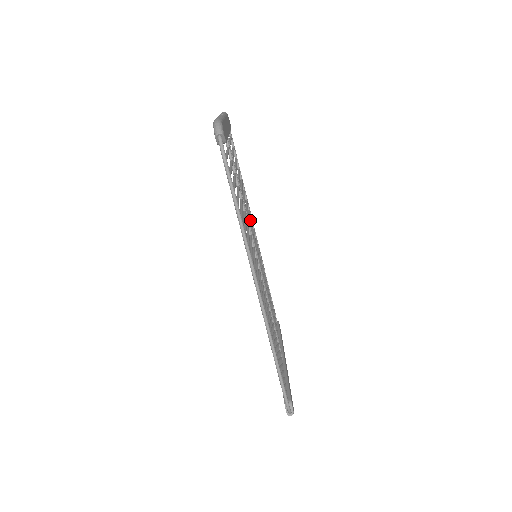
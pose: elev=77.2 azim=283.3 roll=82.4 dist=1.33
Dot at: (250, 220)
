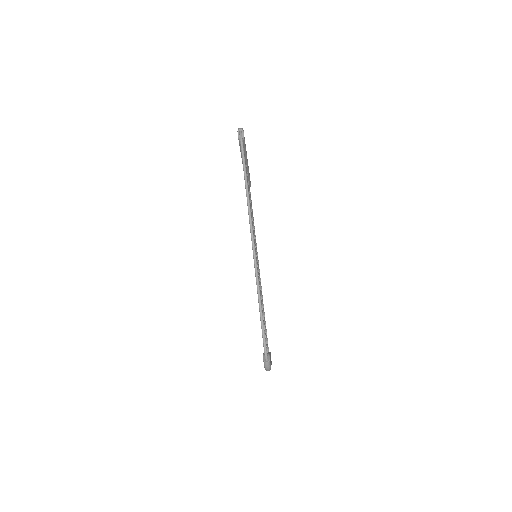
Dot at: occluded
